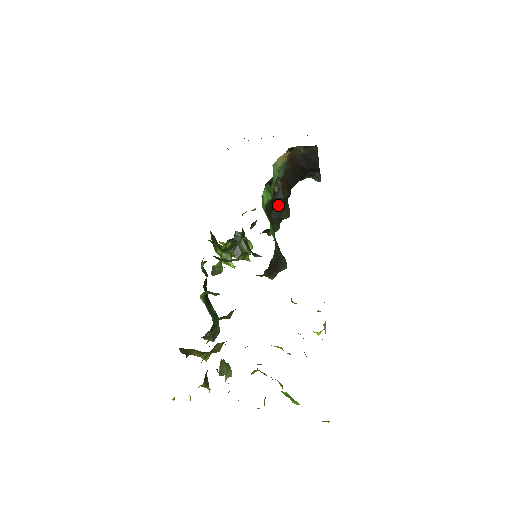
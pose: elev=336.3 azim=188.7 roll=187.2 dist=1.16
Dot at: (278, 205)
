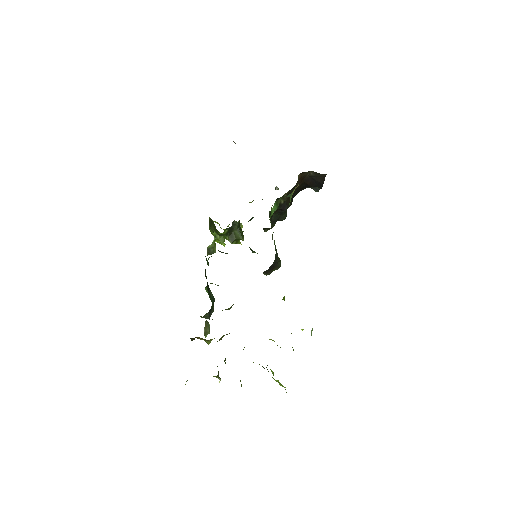
Dot at: (279, 211)
